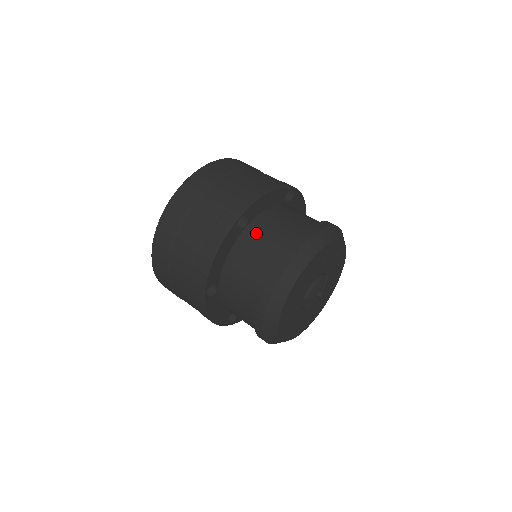
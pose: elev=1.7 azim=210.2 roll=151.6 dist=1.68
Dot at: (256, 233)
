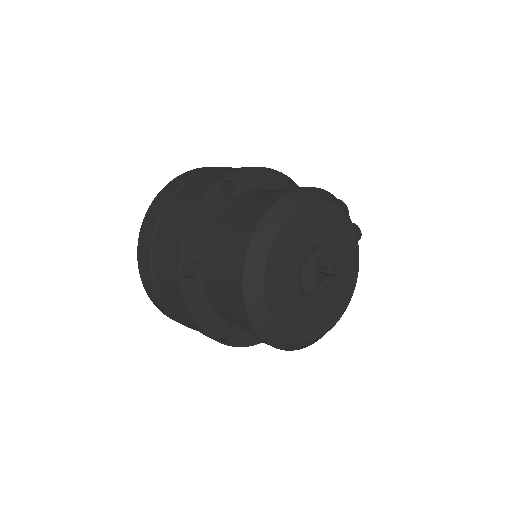
Dot at: (210, 269)
